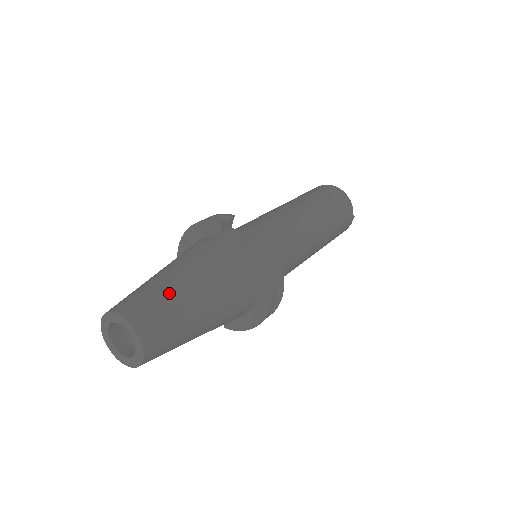
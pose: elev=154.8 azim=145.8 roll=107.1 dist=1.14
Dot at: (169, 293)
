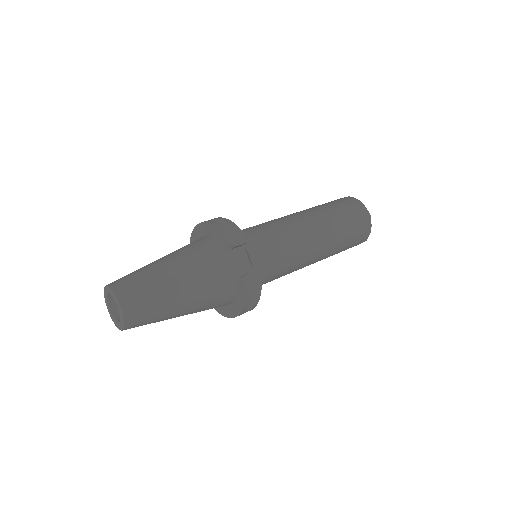
Dot at: (162, 296)
